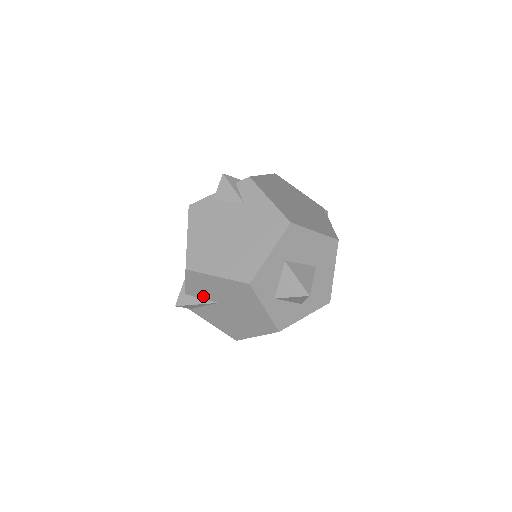
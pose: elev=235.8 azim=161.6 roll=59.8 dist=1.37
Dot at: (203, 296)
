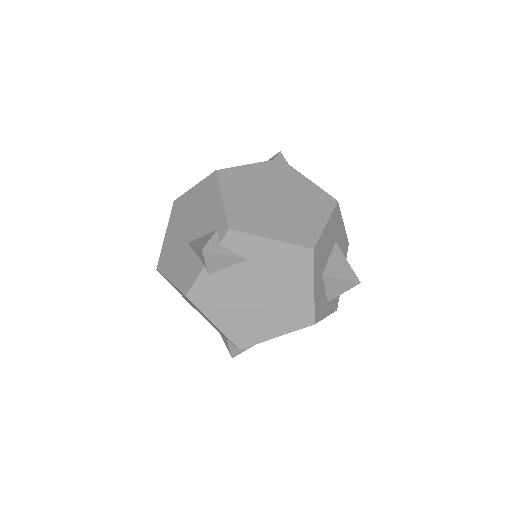
Dot at: occluded
